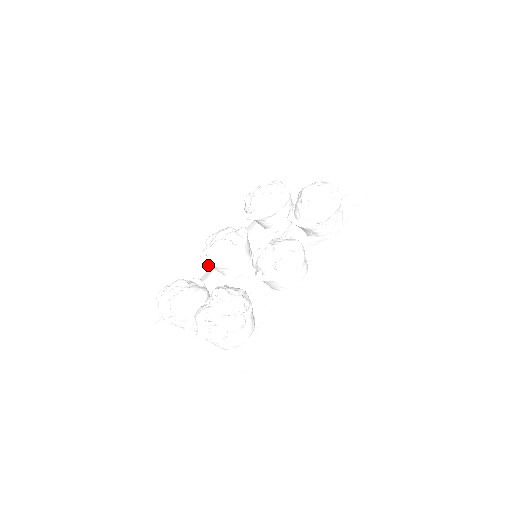
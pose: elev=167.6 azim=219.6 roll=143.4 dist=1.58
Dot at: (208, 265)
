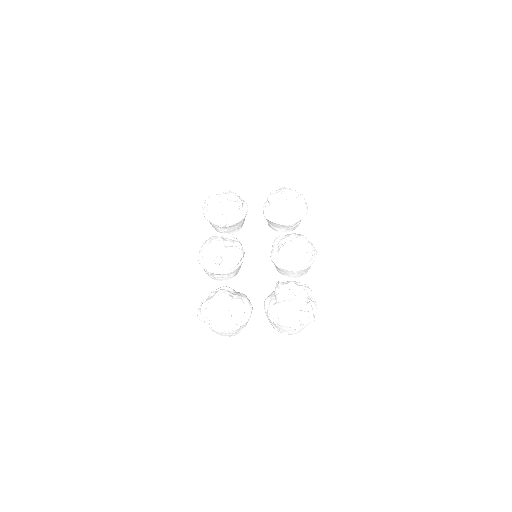
Dot at: (220, 273)
